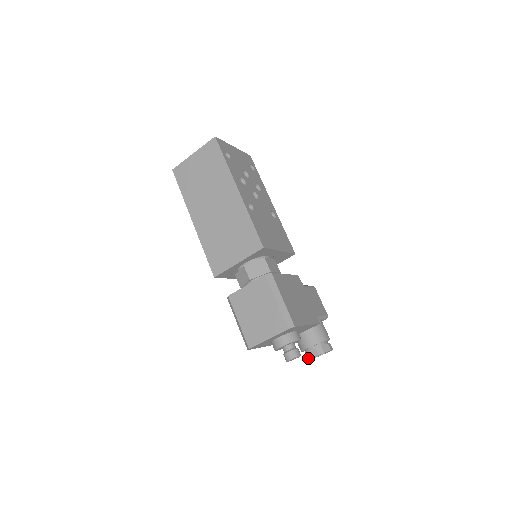
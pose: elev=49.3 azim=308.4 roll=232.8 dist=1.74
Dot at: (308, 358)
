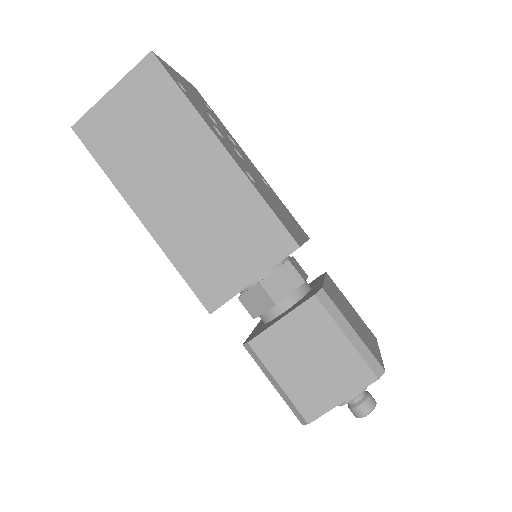
Dot at: occluded
